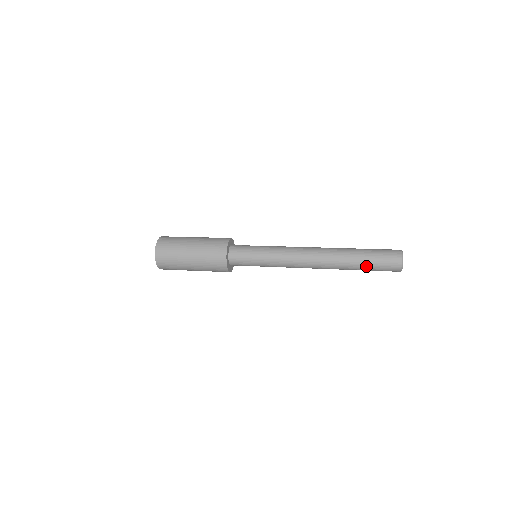
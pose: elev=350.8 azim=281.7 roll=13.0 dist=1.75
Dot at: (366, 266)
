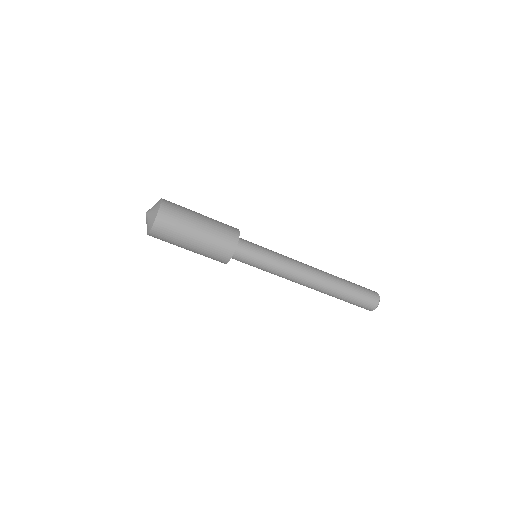
Dot at: (353, 293)
